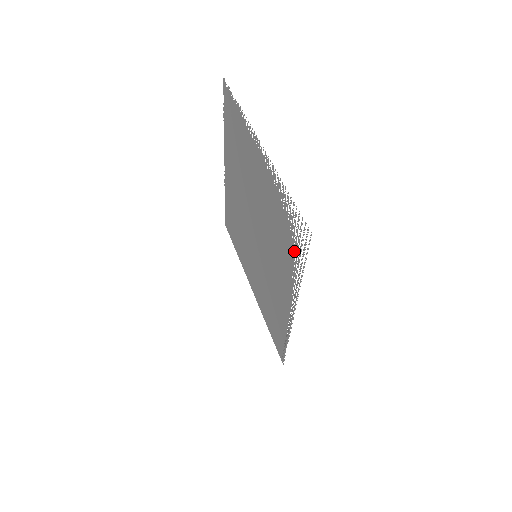
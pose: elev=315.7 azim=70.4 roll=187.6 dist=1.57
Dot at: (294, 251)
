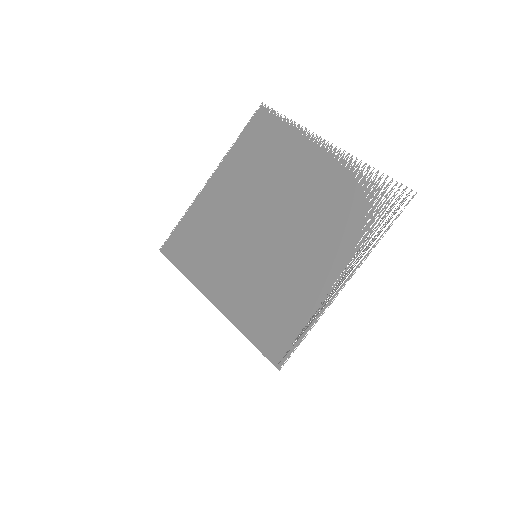
Dot at: (371, 218)
